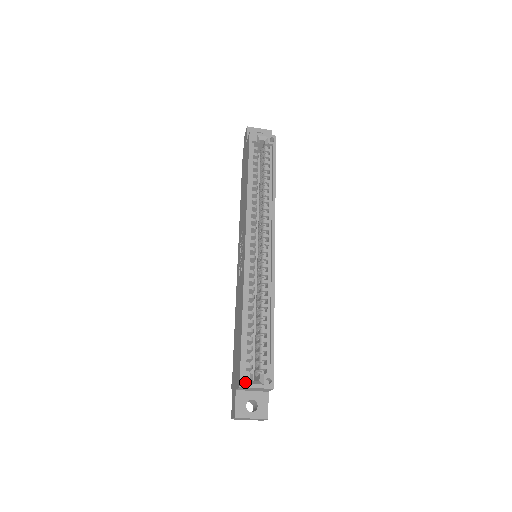
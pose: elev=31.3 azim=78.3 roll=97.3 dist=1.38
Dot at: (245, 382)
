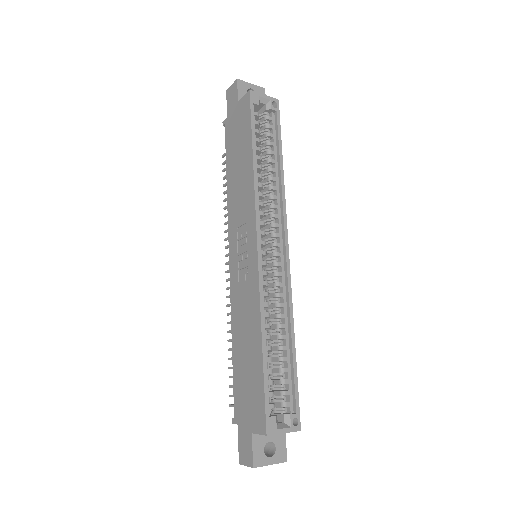
Dot at: (272, 428)
